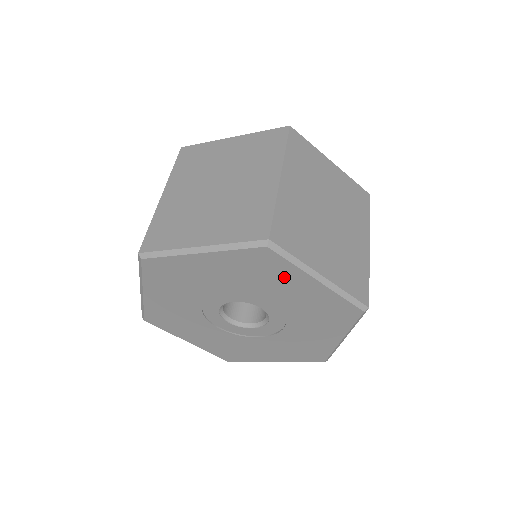
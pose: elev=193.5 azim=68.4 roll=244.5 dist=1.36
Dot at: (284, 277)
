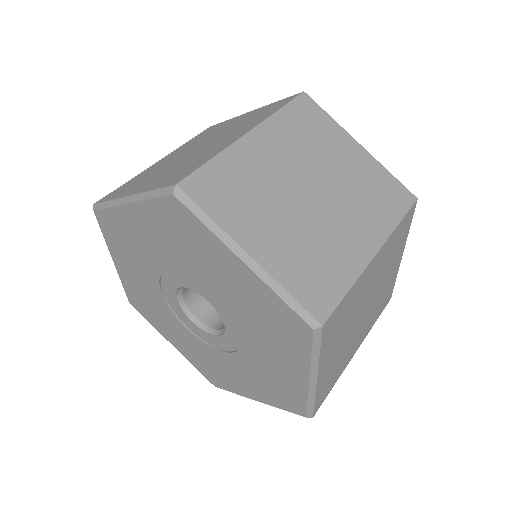
Dot at: (207, 249)
